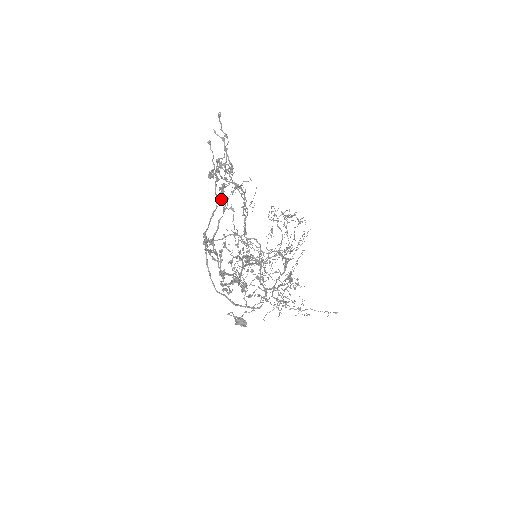
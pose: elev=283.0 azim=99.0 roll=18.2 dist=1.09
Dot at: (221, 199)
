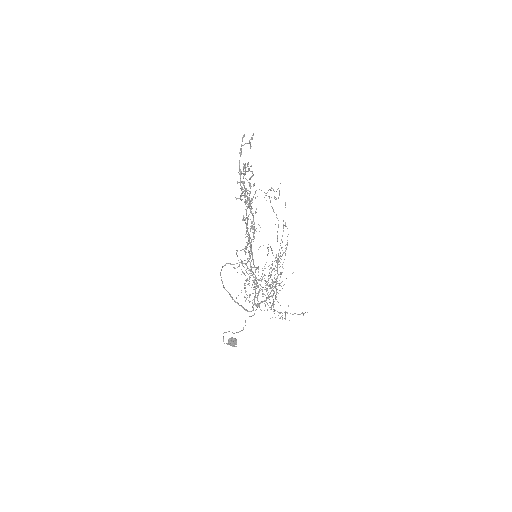
Dot at: (252, 139)
